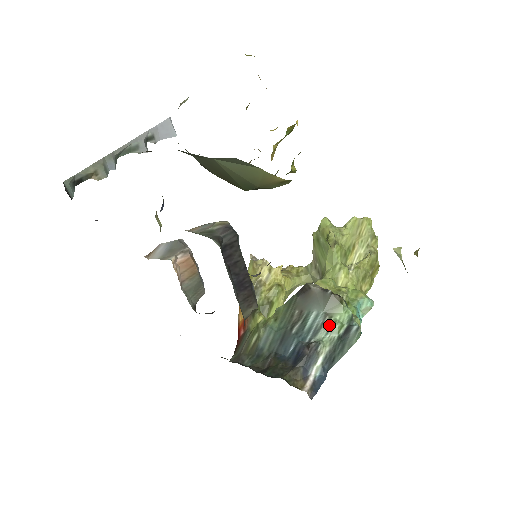
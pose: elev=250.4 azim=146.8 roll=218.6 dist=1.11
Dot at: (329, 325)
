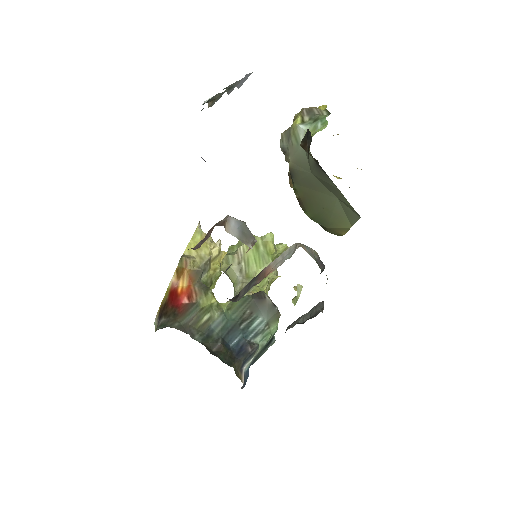
Dot at: (266, 333)
